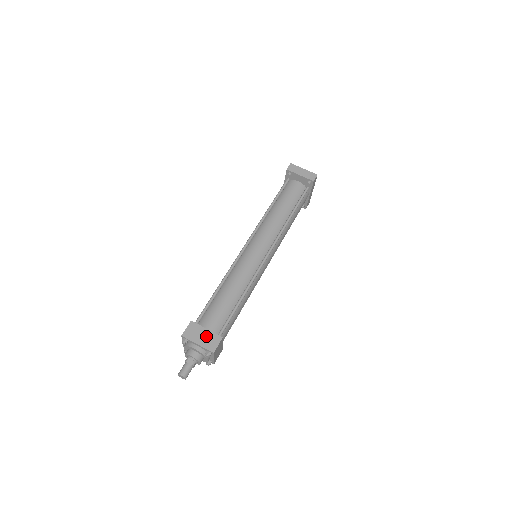
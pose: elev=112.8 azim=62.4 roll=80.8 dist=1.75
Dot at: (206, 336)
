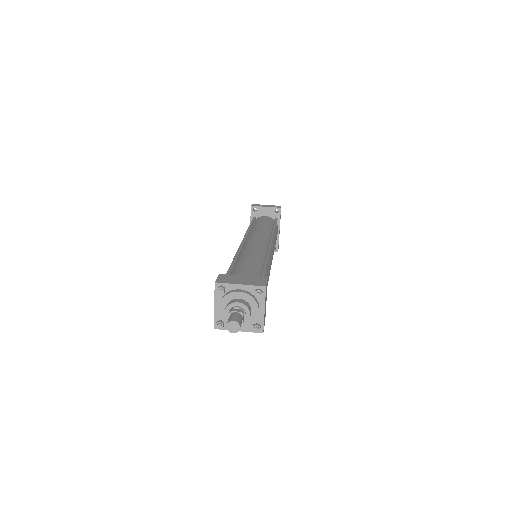
Dot at: (246, 279)
